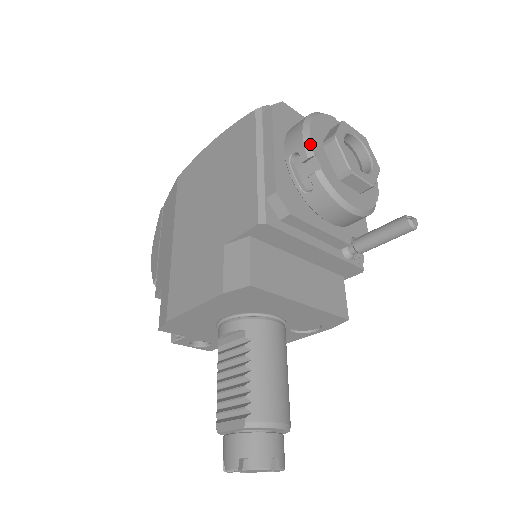
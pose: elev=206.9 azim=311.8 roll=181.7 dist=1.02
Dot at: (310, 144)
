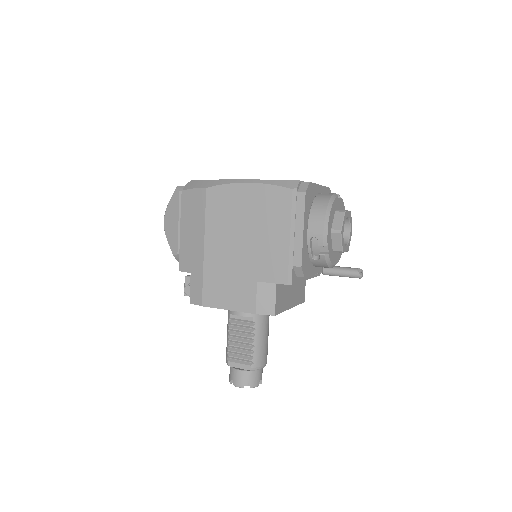
Dot at: (327, 237)
